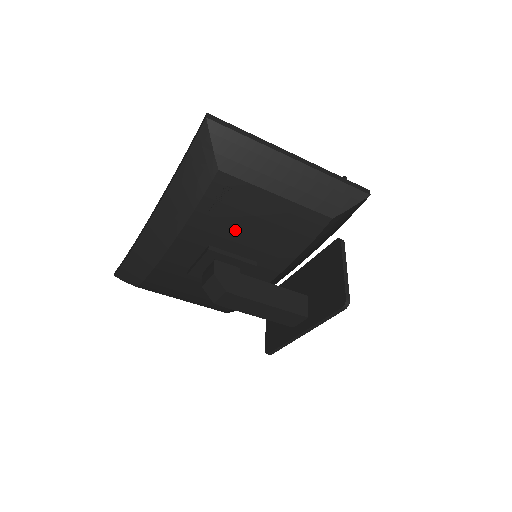
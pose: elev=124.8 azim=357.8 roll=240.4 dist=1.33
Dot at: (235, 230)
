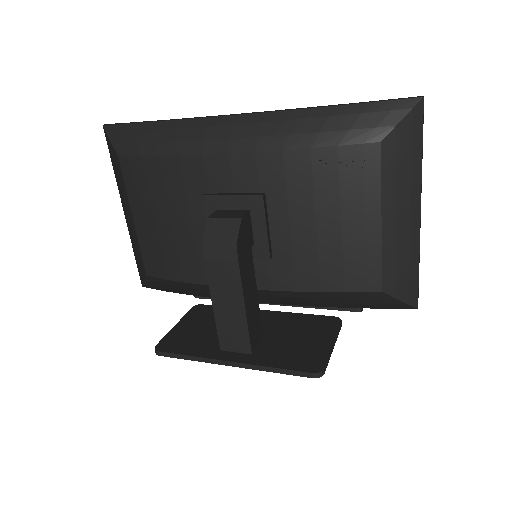
Dot at: (307, 206)
